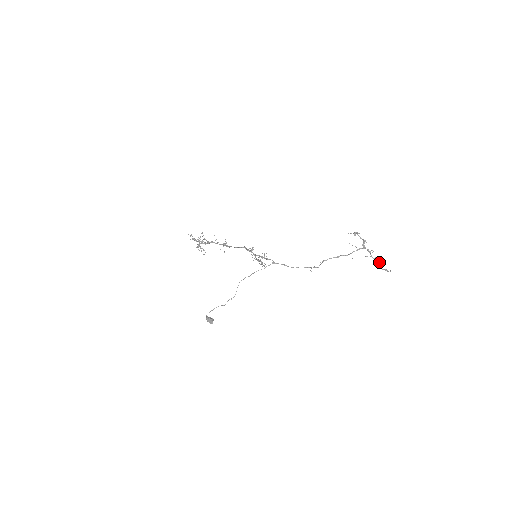
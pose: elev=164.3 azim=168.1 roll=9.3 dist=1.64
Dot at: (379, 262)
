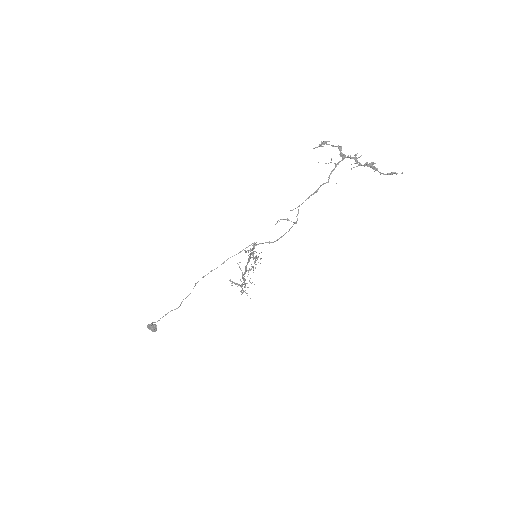
Dot at: (369, 163)
